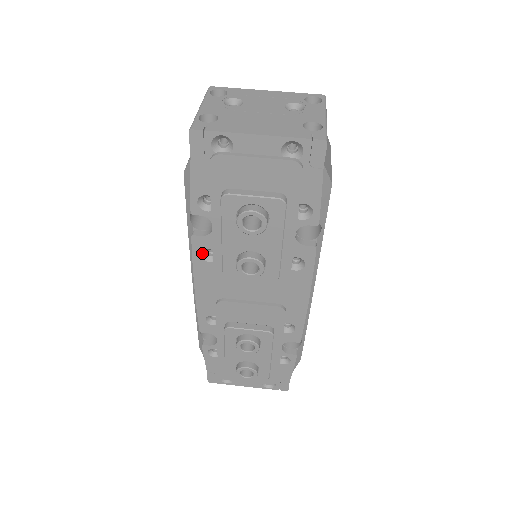
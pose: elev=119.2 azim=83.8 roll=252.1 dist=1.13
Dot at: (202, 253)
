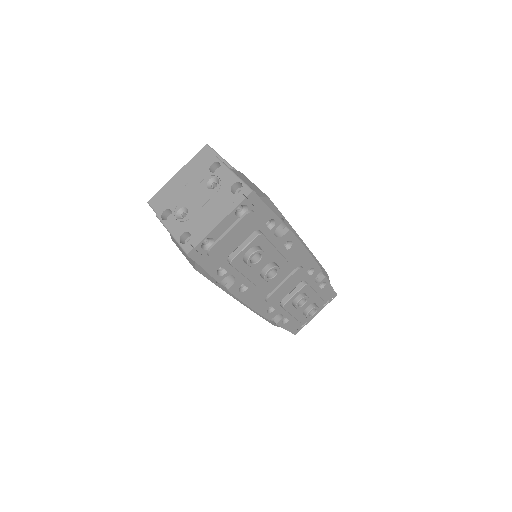
Dot at: (239, 291)
